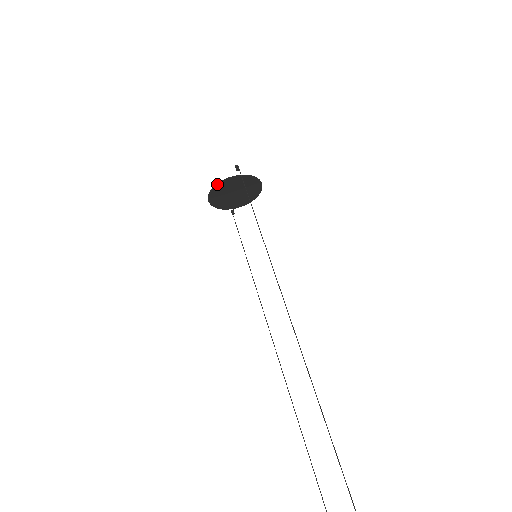
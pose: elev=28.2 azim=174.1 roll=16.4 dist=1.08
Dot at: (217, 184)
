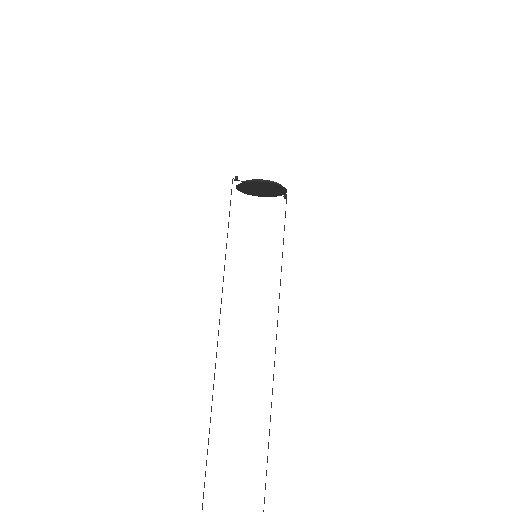
Dot at: (237, 187)
